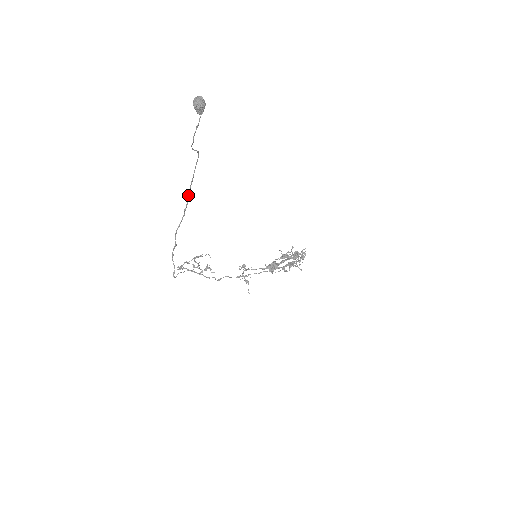
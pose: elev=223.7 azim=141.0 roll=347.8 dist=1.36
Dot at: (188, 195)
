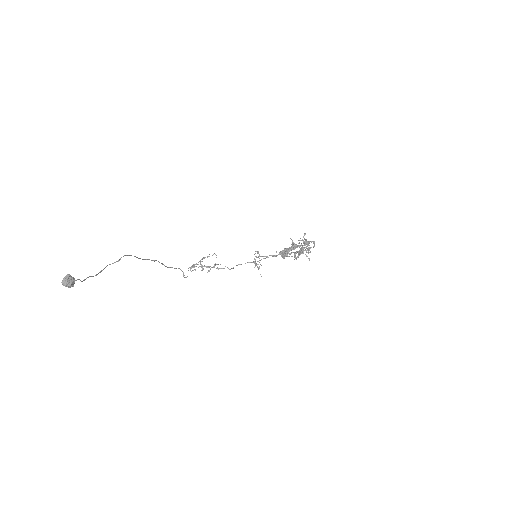
Dot at: (146, 259)
